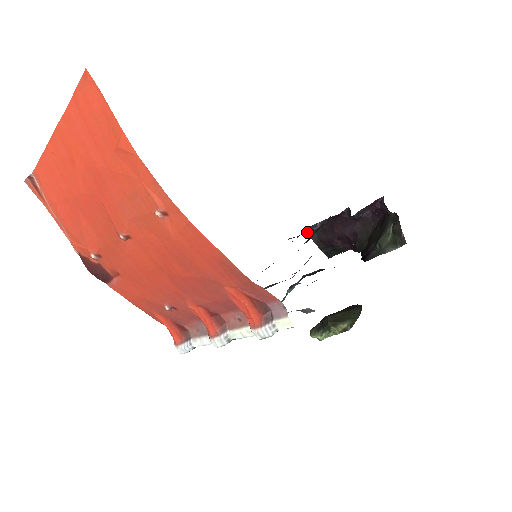
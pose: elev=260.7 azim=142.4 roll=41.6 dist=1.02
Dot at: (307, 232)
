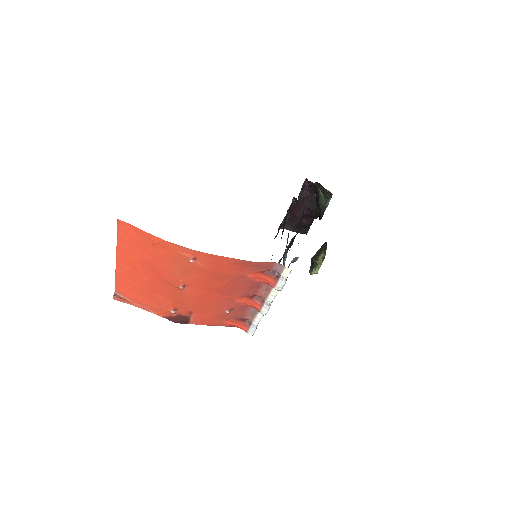
Dot at: occluded
